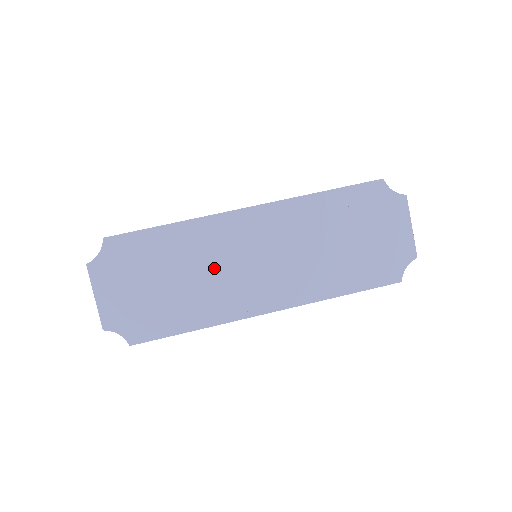
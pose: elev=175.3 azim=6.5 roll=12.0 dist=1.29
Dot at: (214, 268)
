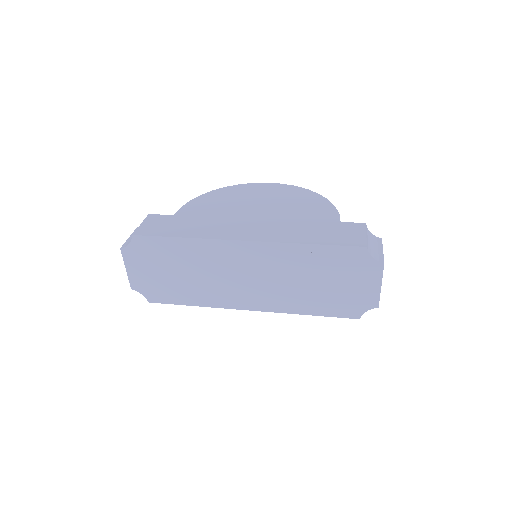
Dot at: (212, 273)
